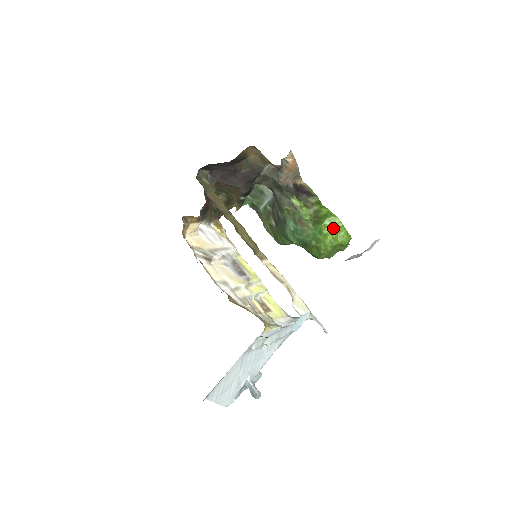
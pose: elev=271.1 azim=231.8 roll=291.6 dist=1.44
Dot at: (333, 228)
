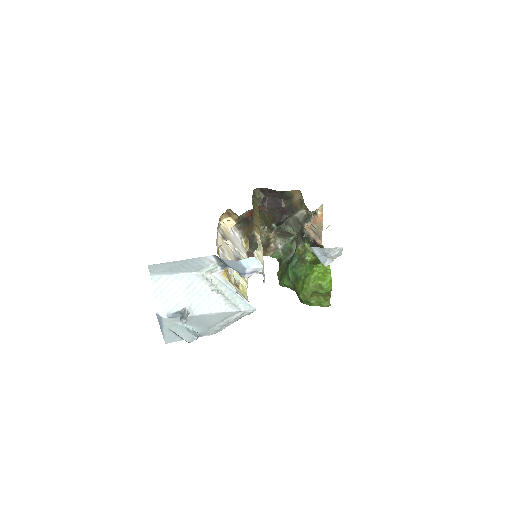
Dot at: (322, 270)
